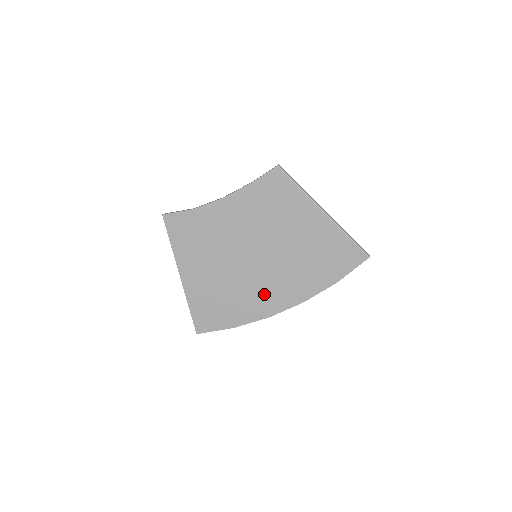
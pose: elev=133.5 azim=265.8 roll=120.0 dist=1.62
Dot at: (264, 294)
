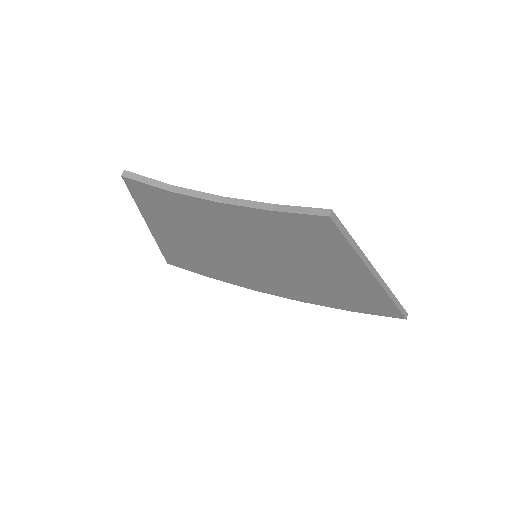
Dot at: (255, 279)
